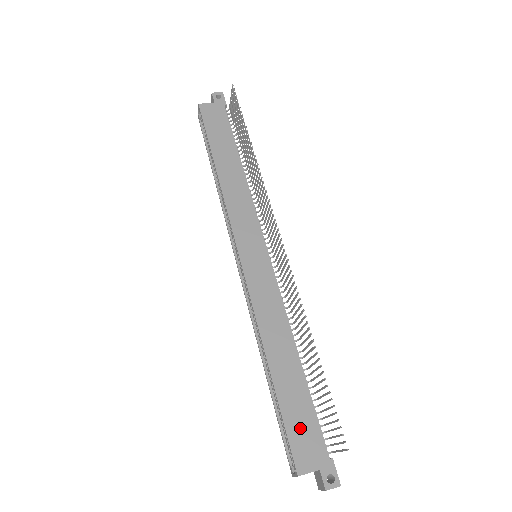
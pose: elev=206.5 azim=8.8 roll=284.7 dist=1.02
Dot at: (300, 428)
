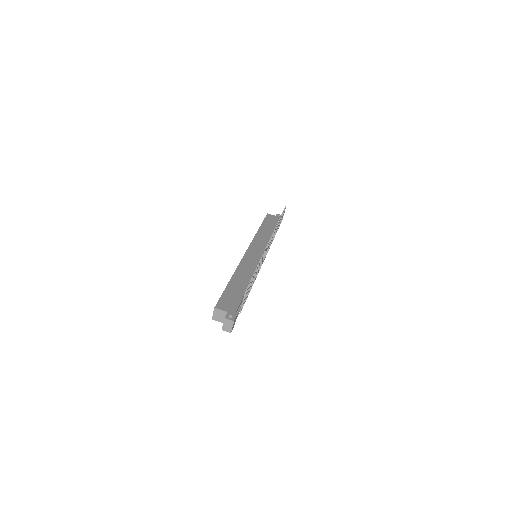
Dot at: (230, 298)
